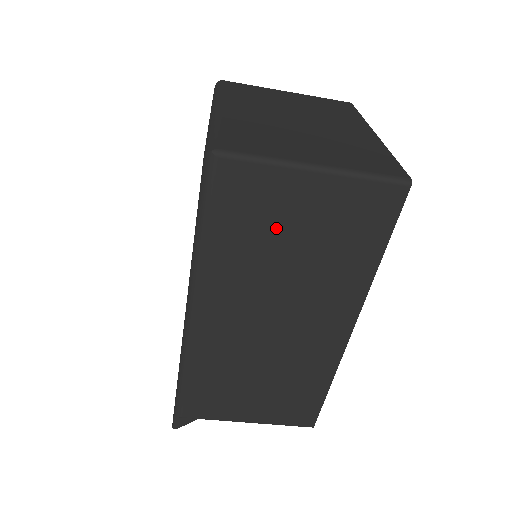
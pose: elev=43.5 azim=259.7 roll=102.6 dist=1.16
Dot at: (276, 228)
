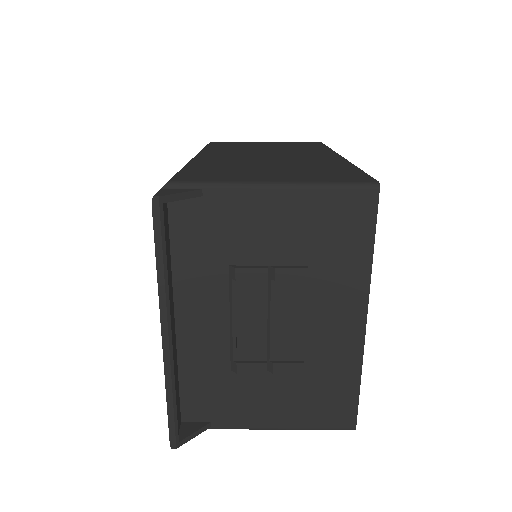
Dot at: (252, 146)
